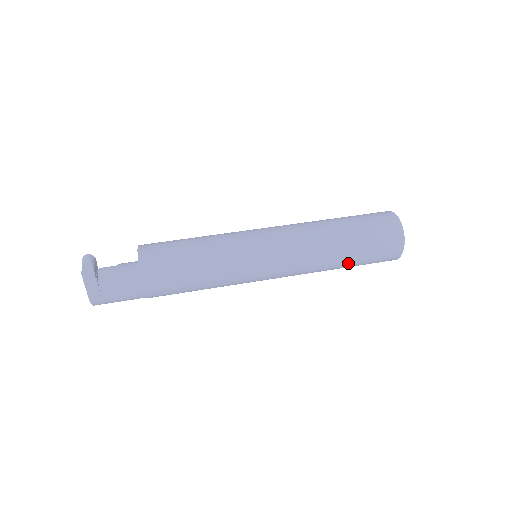
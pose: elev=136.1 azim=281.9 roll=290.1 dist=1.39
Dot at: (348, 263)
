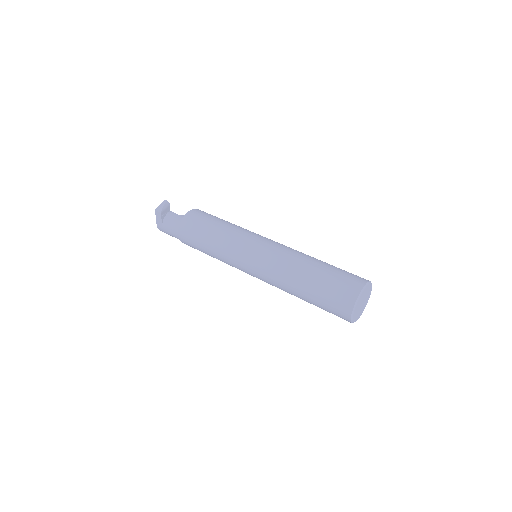
Dot at: (307, 300)
